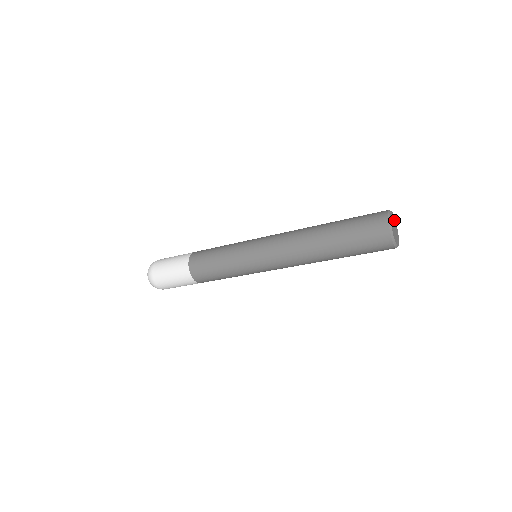
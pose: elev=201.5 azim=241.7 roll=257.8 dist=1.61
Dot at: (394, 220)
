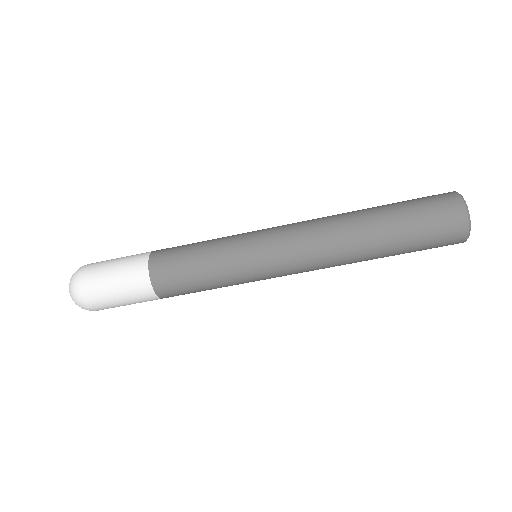
Dot at: occluded
